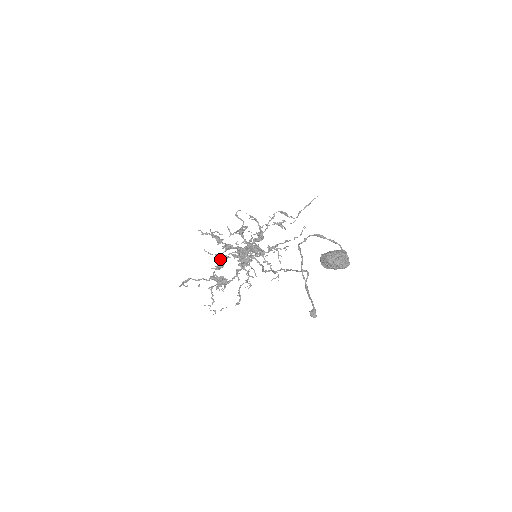
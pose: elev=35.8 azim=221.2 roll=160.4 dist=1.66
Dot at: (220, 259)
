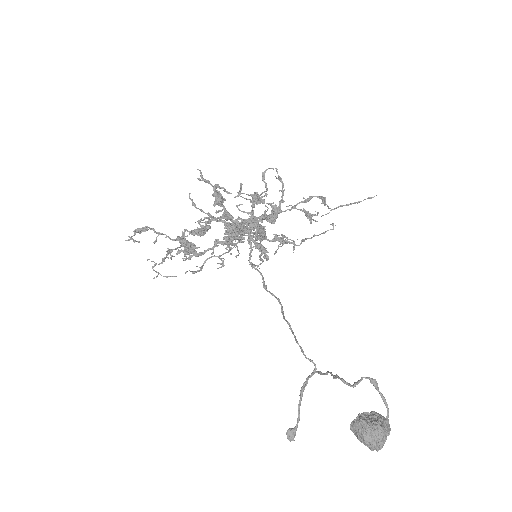
Dot at: occluded
